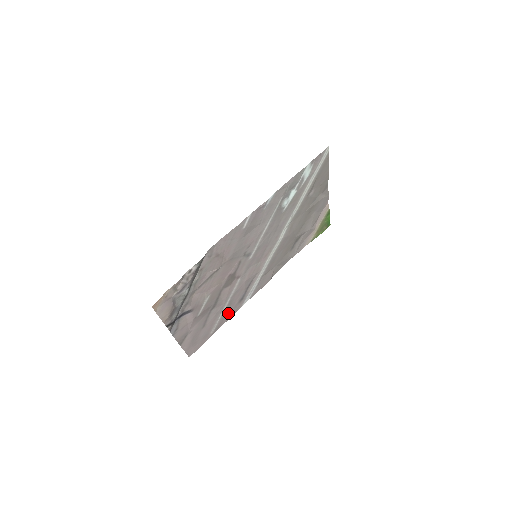
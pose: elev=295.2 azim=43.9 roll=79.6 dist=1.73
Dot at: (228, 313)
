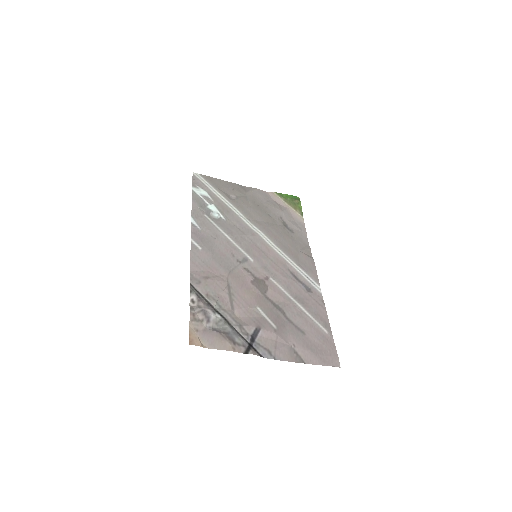
Dot at: (314, 308)
